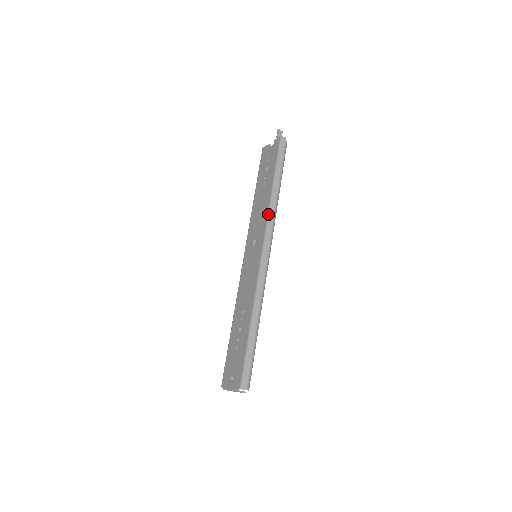
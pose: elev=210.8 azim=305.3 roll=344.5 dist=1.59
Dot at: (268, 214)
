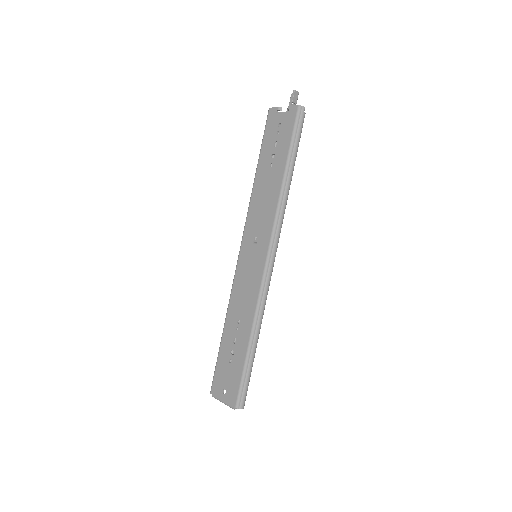
Dot at: (277, 212)
